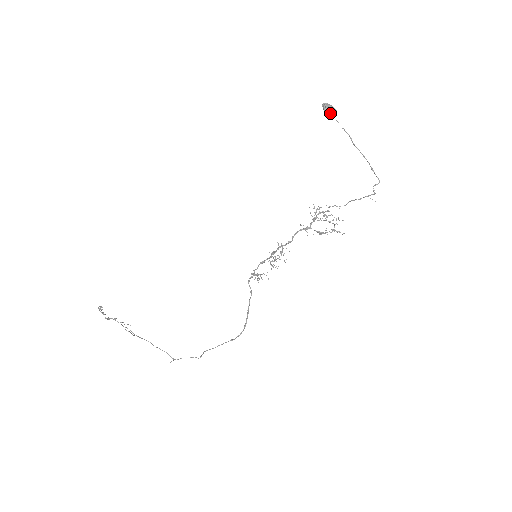
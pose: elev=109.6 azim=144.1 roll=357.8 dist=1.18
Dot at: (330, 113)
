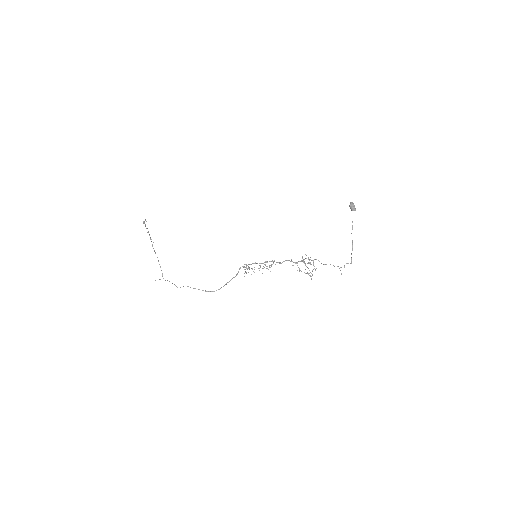
Dot at: (351, 209)
